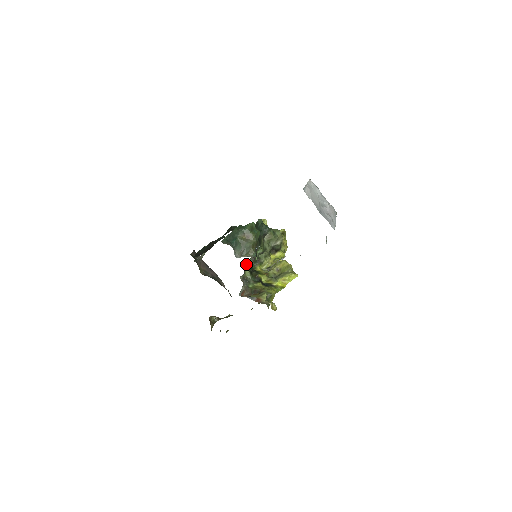
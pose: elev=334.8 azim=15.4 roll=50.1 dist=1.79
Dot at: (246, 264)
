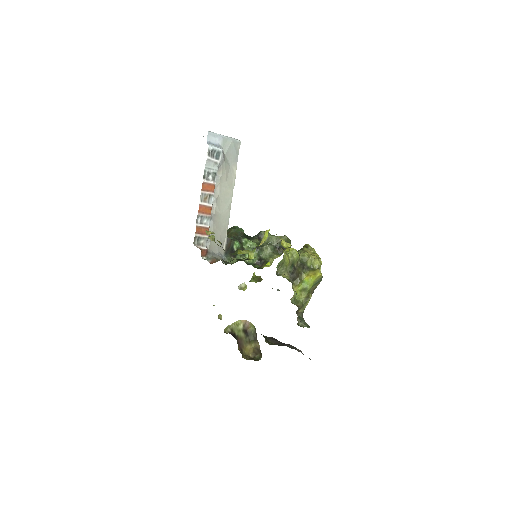
Dot at: (234, 256)
